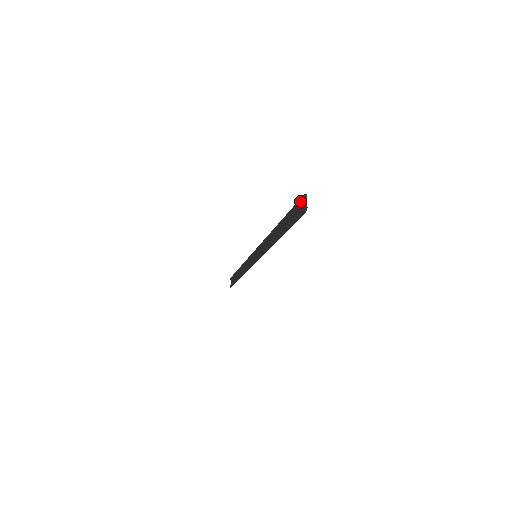
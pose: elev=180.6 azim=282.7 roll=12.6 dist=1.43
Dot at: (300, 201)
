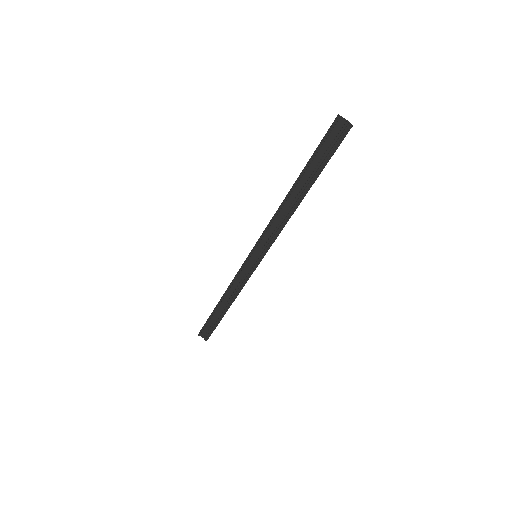
Dot at: (334, 126)
